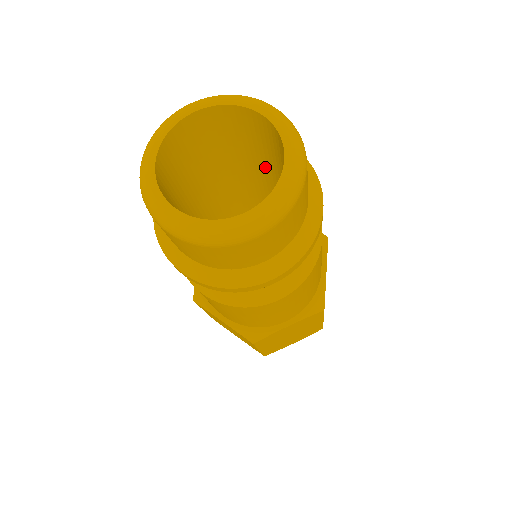
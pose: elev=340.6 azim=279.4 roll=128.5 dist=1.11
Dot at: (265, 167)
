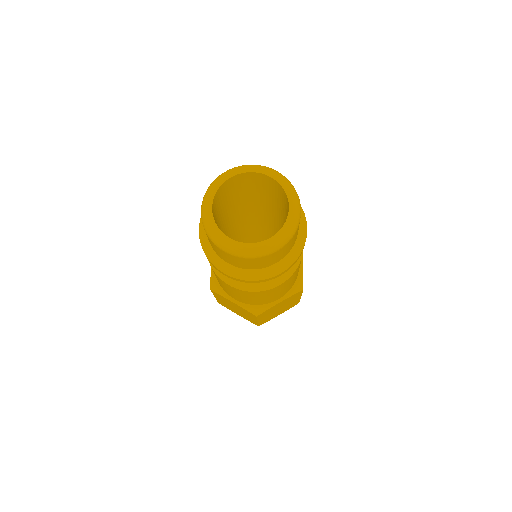
Dot at: (268, 202)
